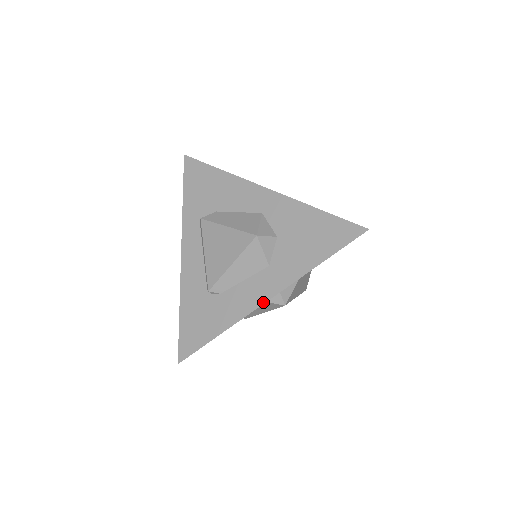
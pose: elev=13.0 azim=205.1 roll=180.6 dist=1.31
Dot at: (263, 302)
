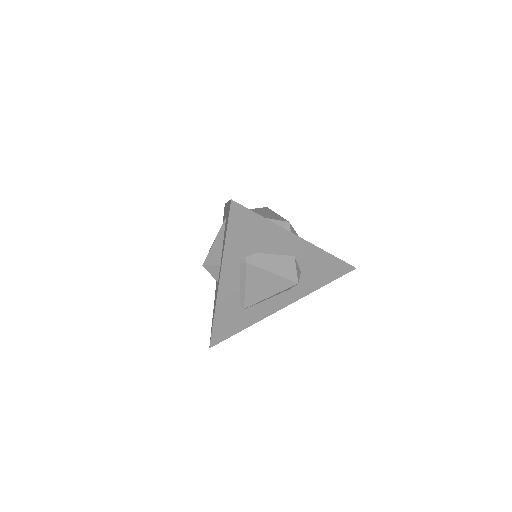
Dot at: occluded
